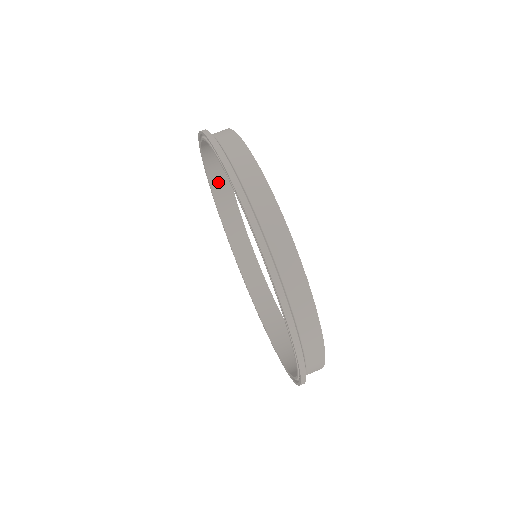
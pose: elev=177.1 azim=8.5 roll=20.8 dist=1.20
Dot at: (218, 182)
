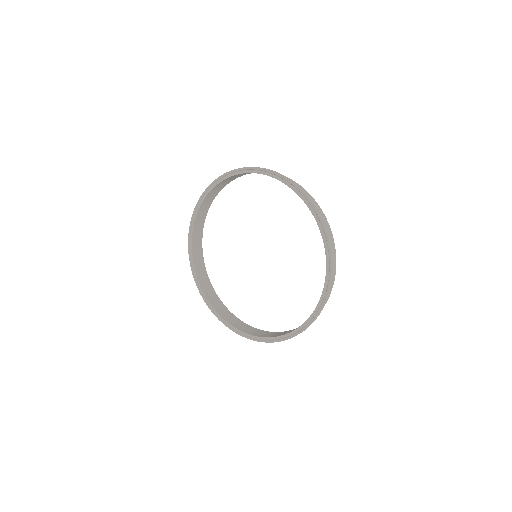
Dot at: (244, 173)
